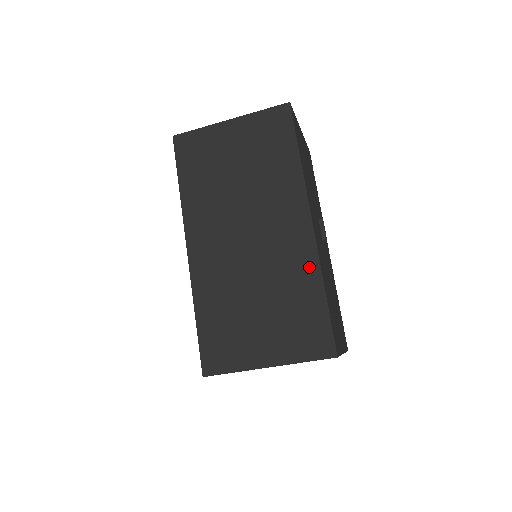
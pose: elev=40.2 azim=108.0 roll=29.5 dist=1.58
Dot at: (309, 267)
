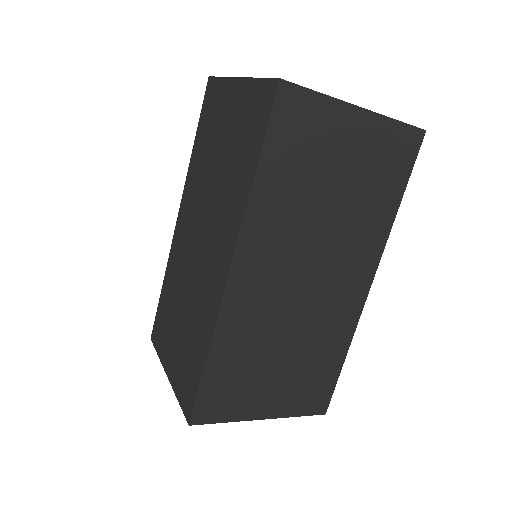
Dot at: (346, 330)
